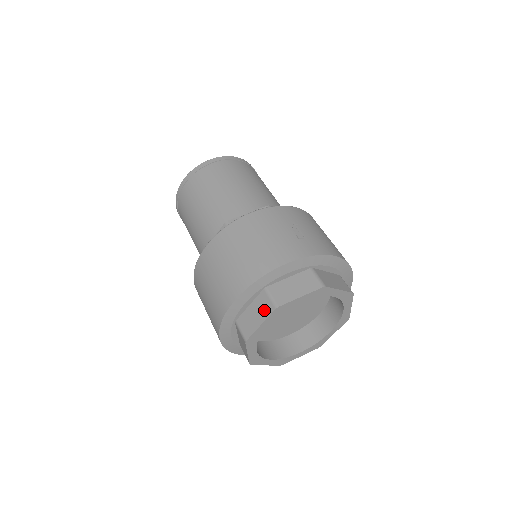
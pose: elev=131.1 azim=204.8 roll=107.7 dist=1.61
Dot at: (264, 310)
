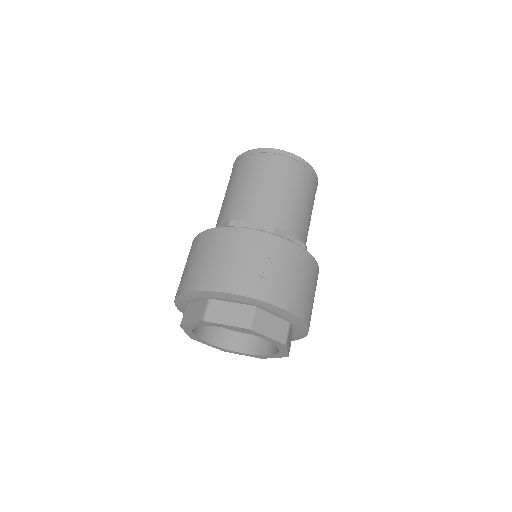
Dot at: (198, 315)
